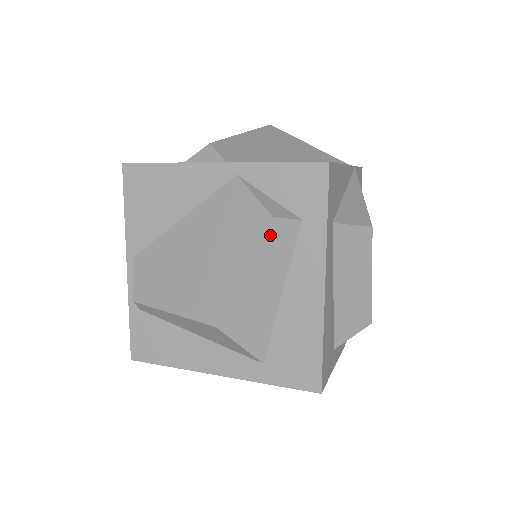
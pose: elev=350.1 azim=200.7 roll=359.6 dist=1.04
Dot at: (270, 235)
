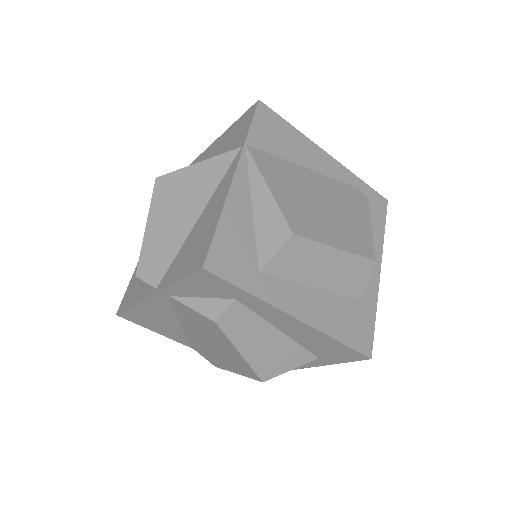
Dot at: (228, 328)
